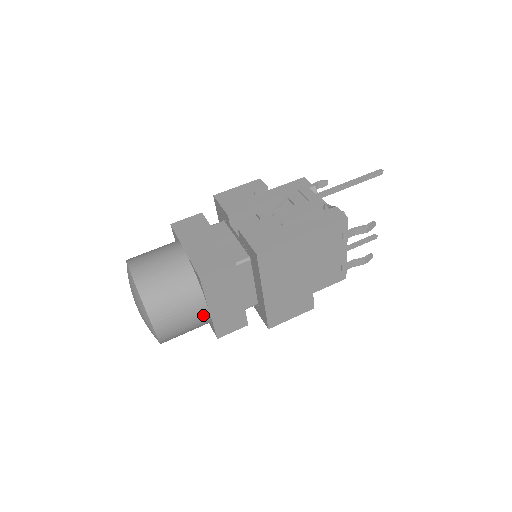
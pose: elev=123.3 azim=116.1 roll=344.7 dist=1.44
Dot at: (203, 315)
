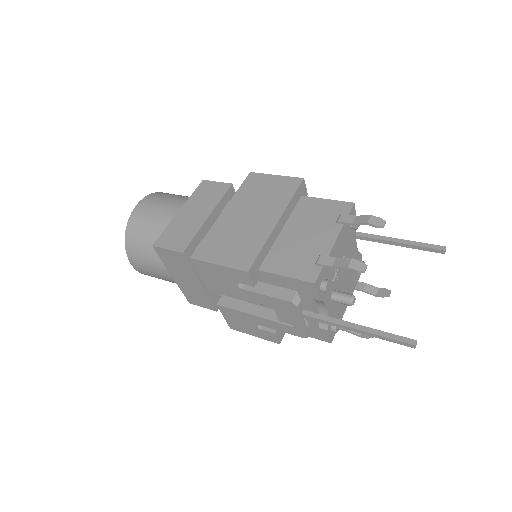
Dot at: (172, 213)
